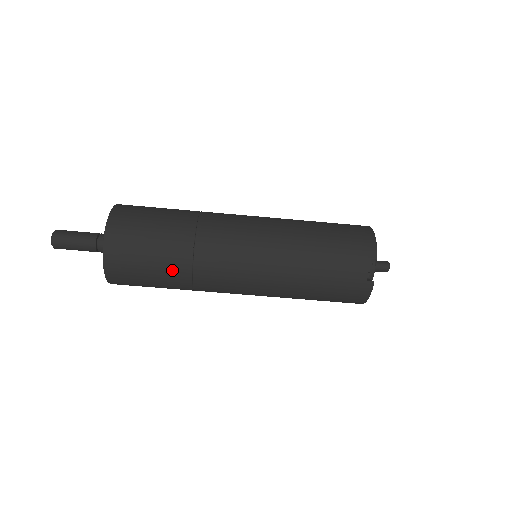
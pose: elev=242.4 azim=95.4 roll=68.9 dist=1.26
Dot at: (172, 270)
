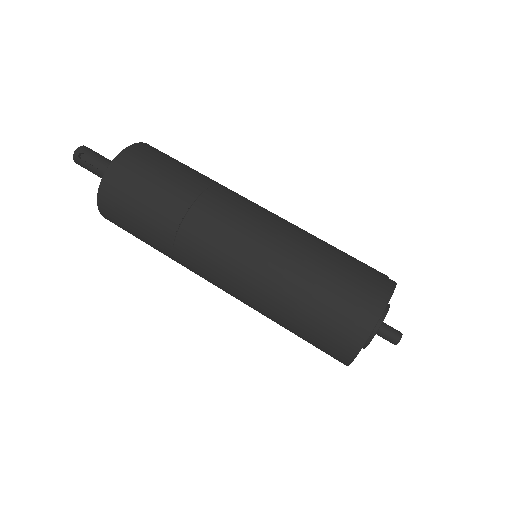
Dot at: (196, 174)
